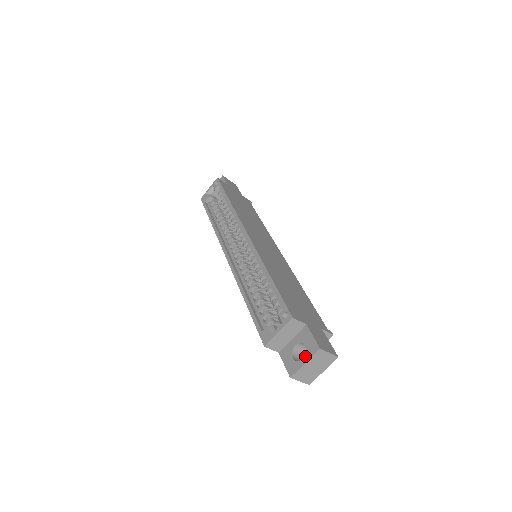
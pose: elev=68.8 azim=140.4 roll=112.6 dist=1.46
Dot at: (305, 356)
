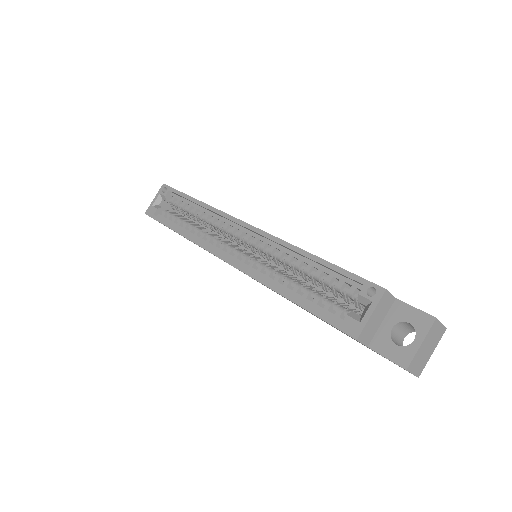
Dot at: (417, 335)
